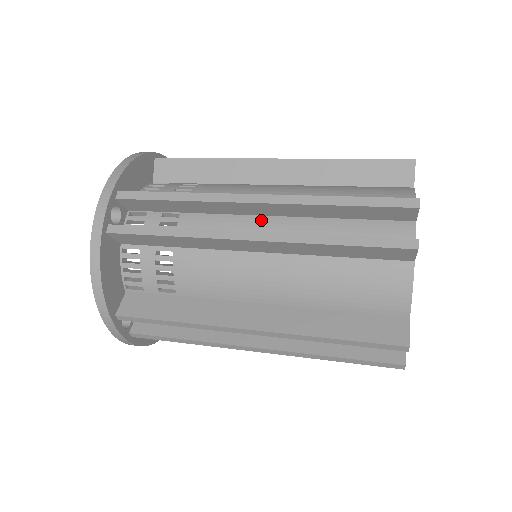
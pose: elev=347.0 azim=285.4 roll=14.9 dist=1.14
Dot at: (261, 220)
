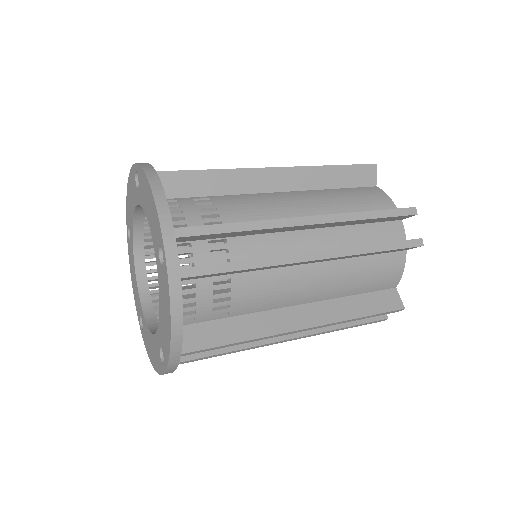
Dot at: (302, 234)
